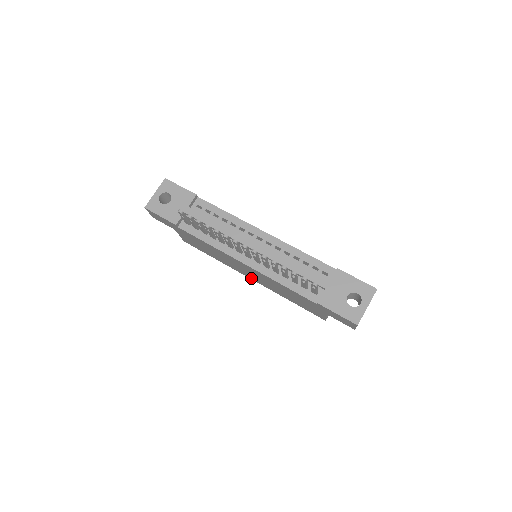
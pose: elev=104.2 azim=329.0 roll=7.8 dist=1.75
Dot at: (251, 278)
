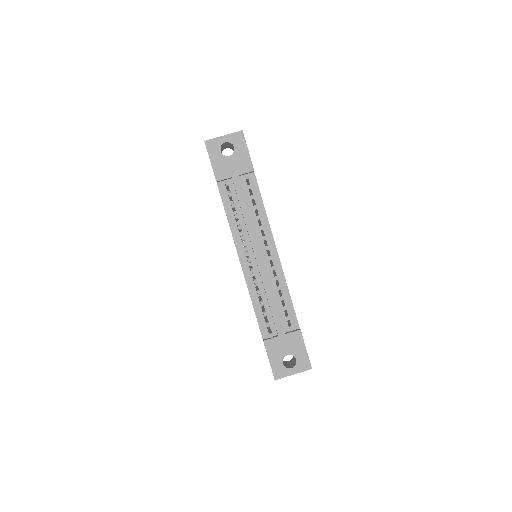
Dot at: occluded
